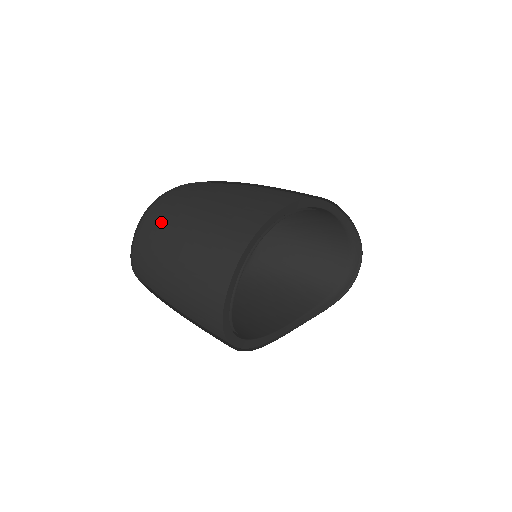
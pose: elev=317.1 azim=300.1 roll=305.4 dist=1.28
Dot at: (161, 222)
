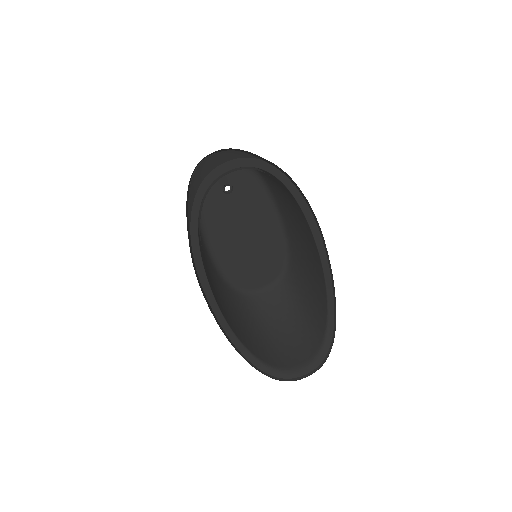
Dot at: occluded
